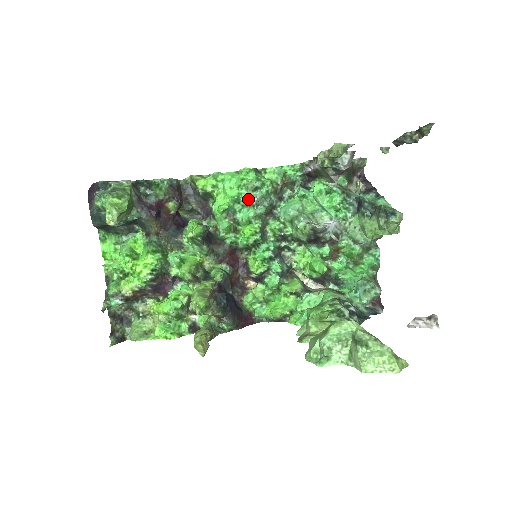
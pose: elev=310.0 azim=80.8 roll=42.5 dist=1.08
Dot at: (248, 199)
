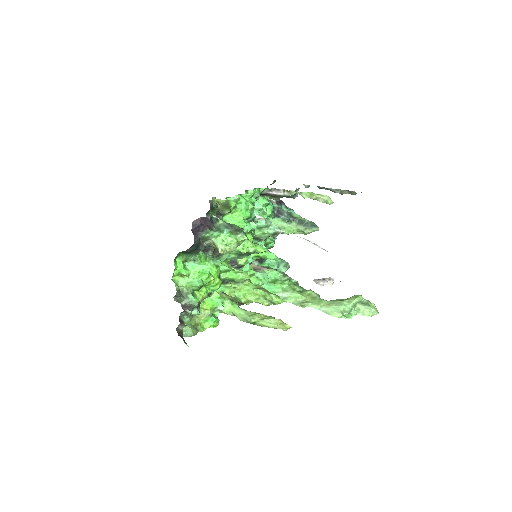
Dot at: (254, 217)
